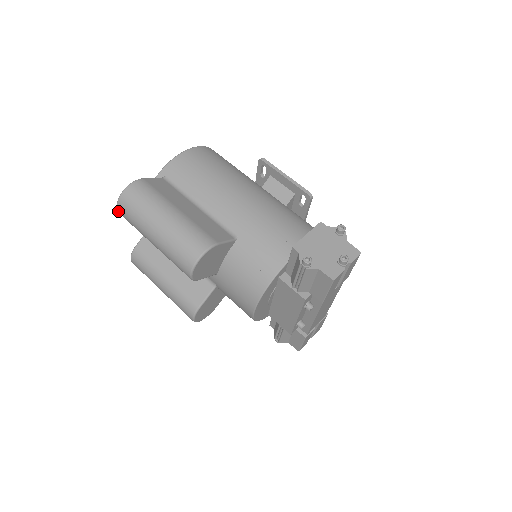
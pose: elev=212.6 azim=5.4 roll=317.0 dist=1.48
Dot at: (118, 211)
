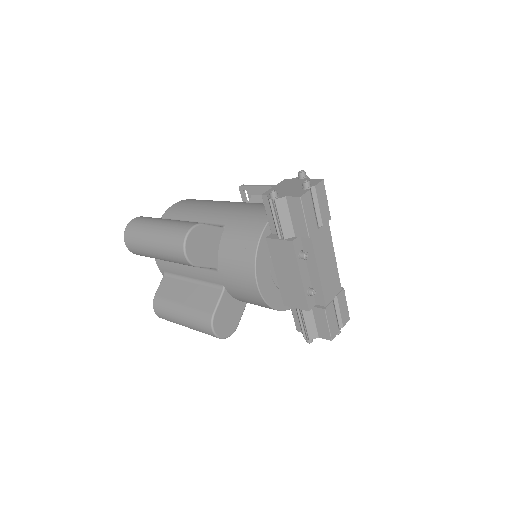
Dot at: (126, 246)
